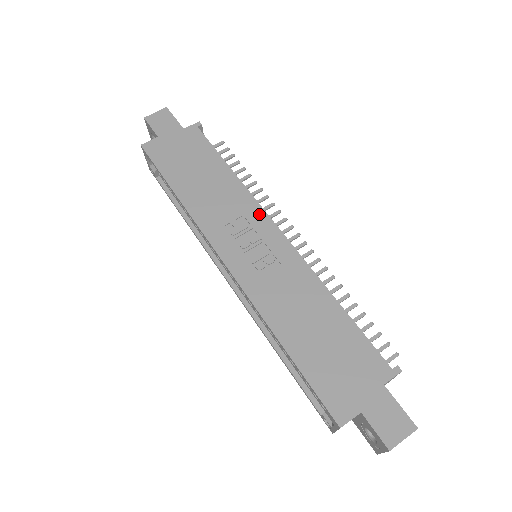
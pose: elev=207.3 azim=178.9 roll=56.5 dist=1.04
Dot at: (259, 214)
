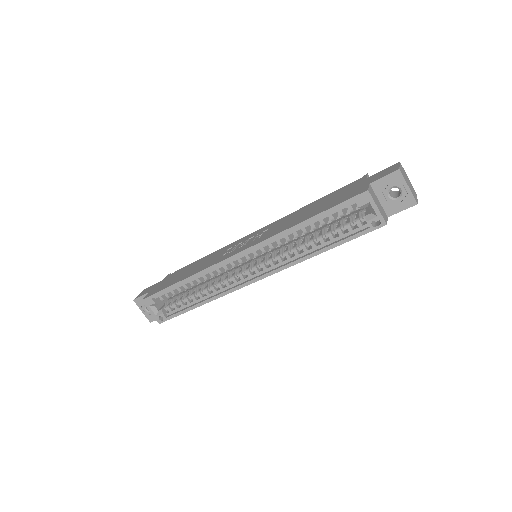
Dot at: (236, 242)
